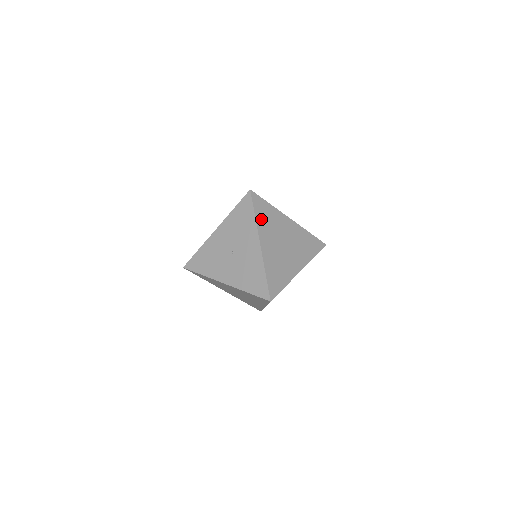
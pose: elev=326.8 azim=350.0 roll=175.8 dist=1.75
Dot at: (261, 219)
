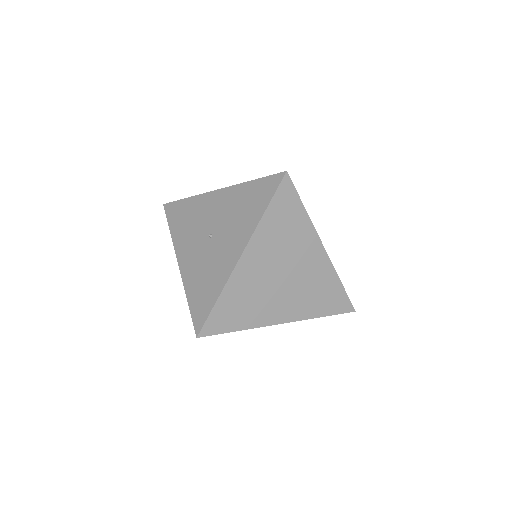
Dot at: (271, 222)
